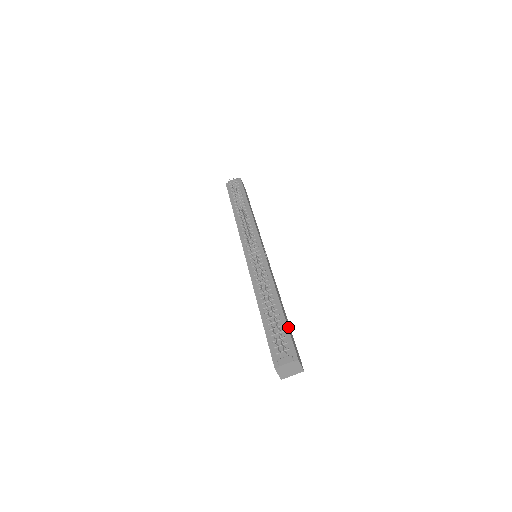
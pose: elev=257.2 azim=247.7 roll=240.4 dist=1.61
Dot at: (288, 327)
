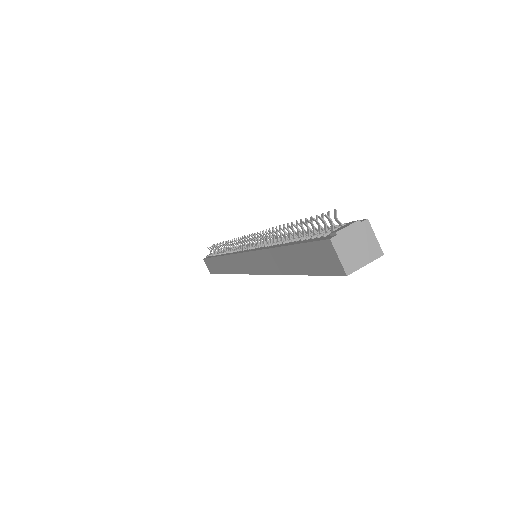
Dot at: occluded
